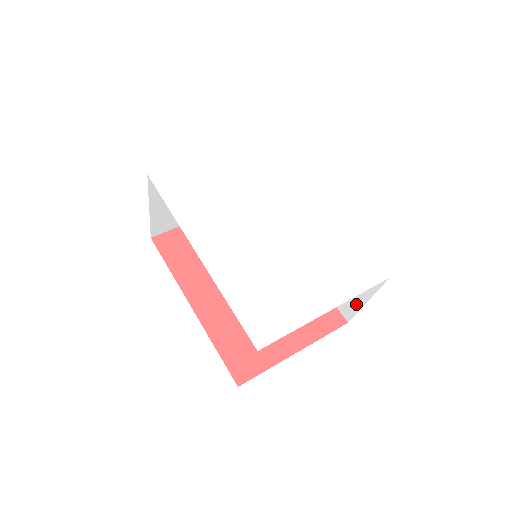
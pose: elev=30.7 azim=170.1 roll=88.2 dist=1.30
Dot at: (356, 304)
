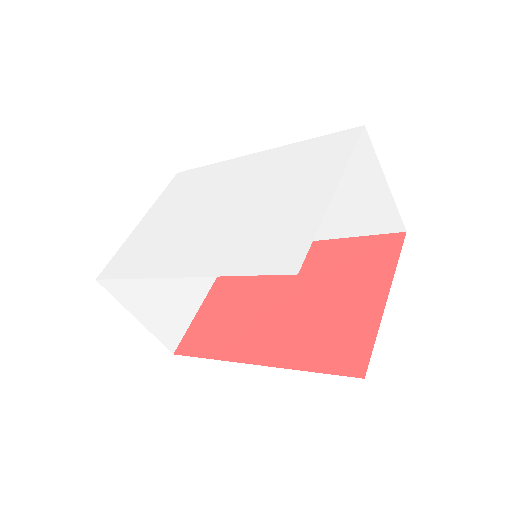
Dot at: (386, 201)
